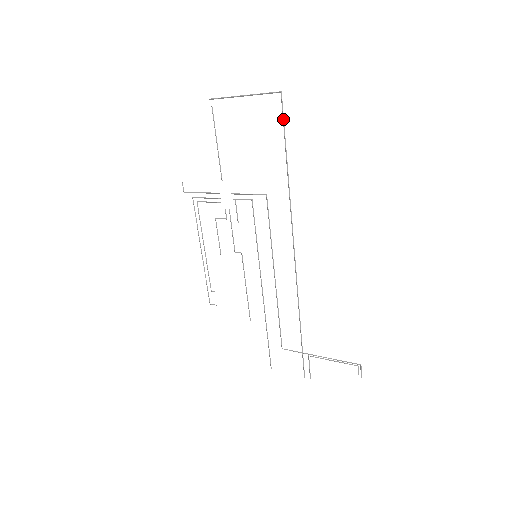
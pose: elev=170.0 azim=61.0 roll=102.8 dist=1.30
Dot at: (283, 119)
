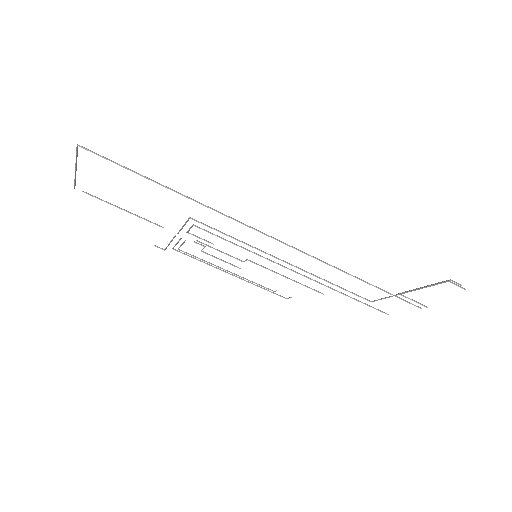
Dot at: occluded
